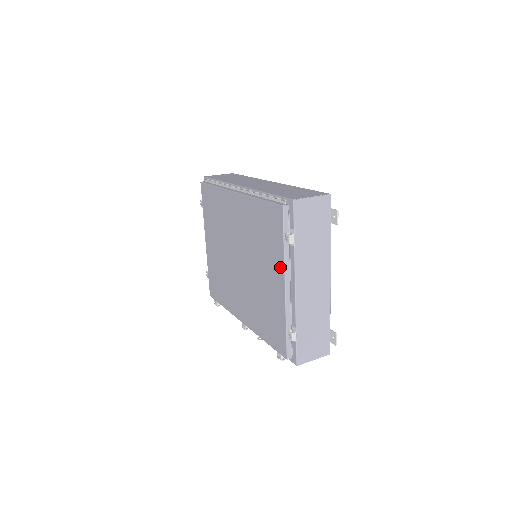
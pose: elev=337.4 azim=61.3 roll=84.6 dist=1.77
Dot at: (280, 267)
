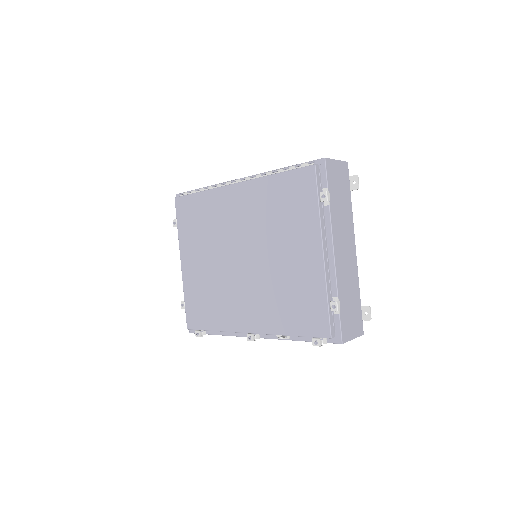
Dot at: (314, 232)
